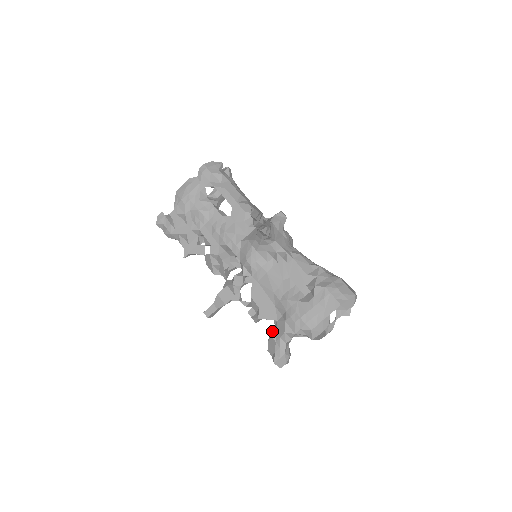
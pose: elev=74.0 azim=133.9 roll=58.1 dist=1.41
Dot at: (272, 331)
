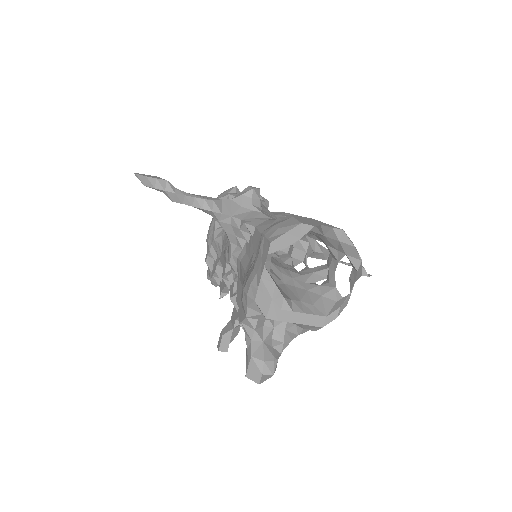
Dot at: occluded
